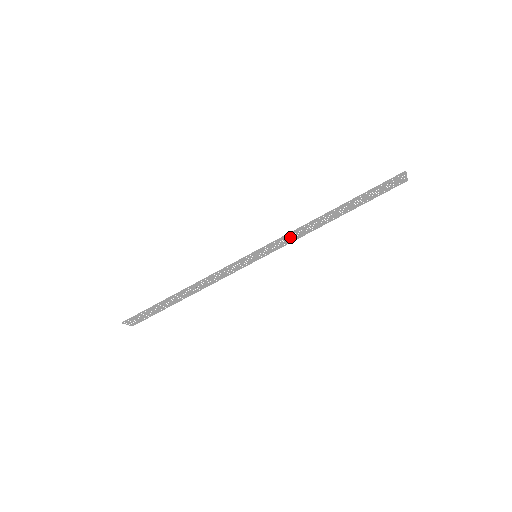
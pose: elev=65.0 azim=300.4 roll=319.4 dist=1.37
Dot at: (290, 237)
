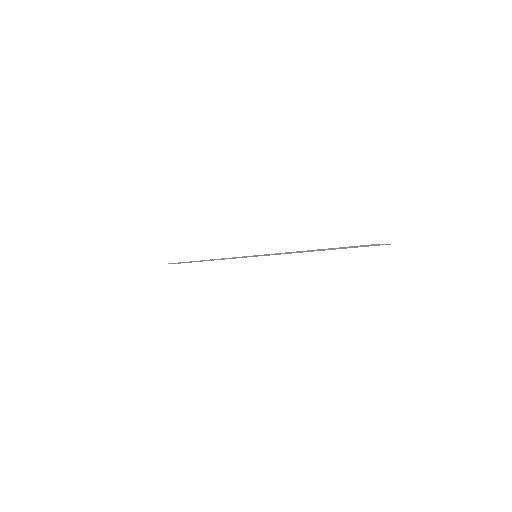
Dot at: (281, 253)
